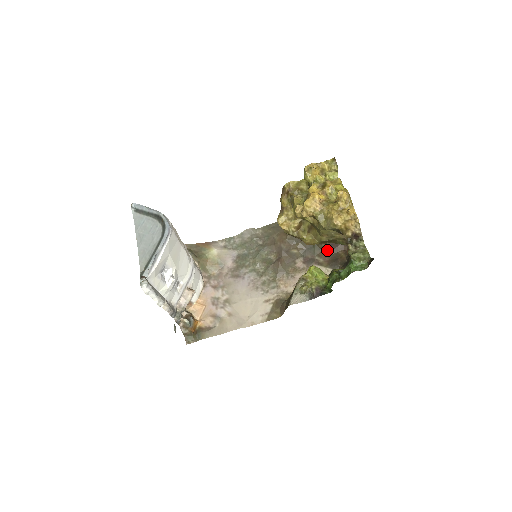
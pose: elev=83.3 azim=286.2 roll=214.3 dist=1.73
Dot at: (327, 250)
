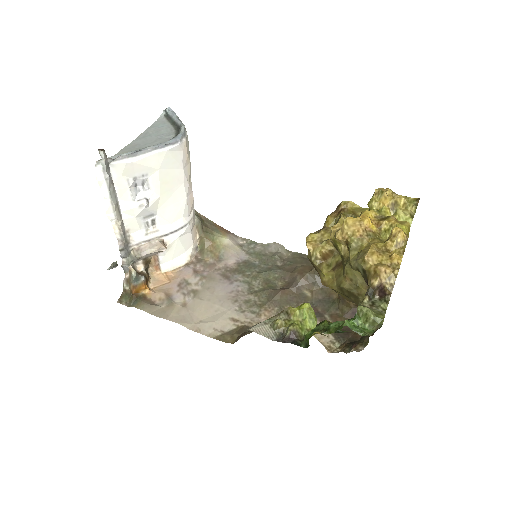
Dot at: (345, 316)
